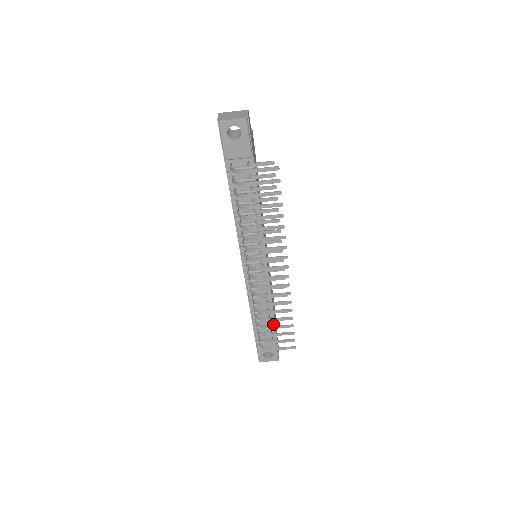
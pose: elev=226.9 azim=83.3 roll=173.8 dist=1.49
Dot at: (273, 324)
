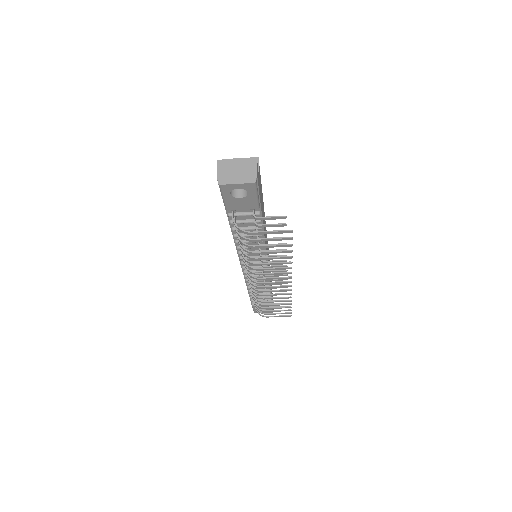
Dot at: occluded
